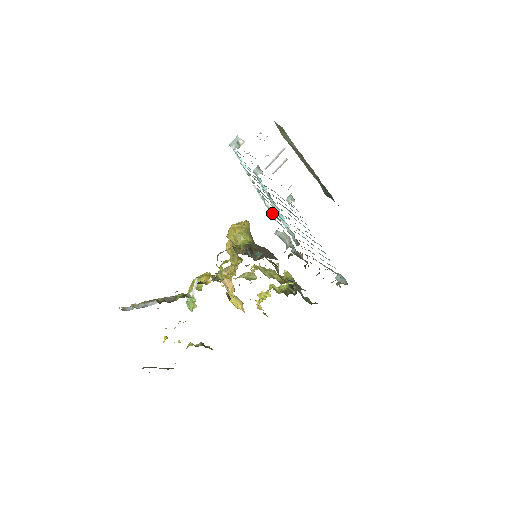
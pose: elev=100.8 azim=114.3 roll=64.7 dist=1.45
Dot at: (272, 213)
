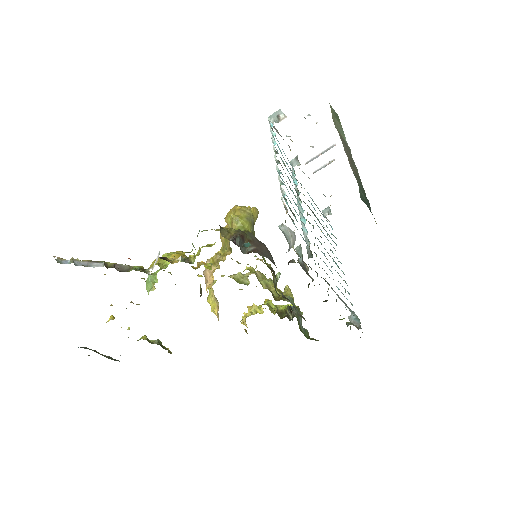
Dot at: (287, 204)
